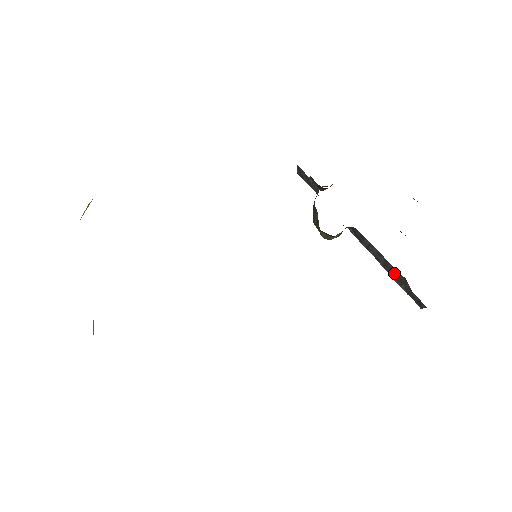
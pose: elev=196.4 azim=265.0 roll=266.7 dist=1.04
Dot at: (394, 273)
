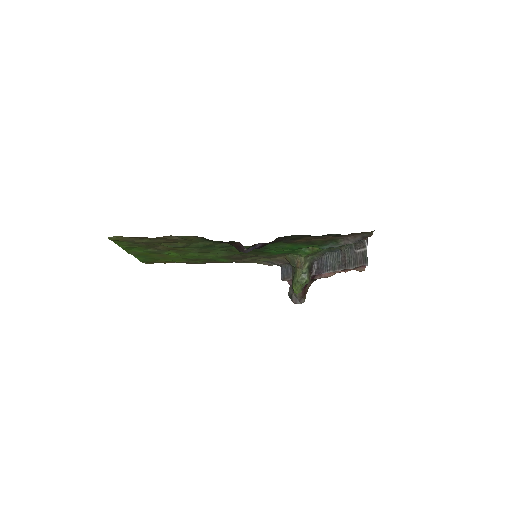
Dot at: (344, 259)
